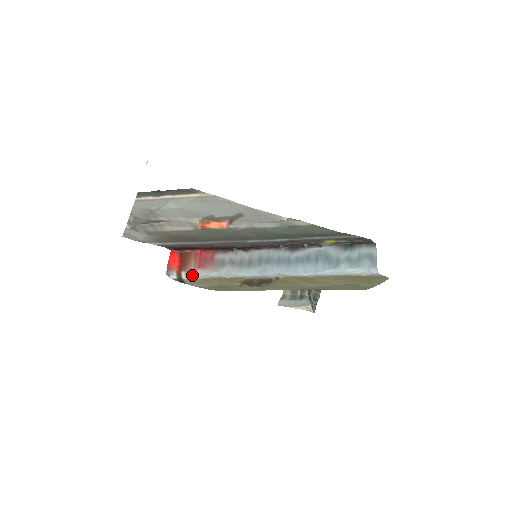
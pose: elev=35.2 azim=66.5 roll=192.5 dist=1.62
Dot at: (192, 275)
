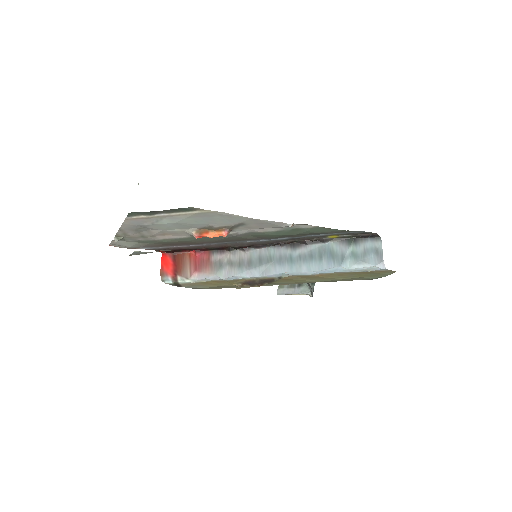
Dot at: (189, 279)
